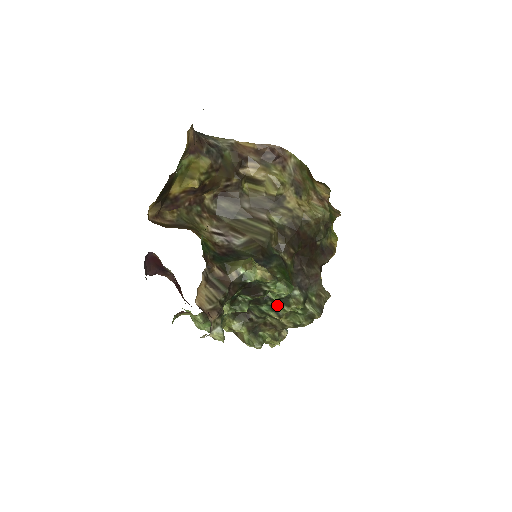
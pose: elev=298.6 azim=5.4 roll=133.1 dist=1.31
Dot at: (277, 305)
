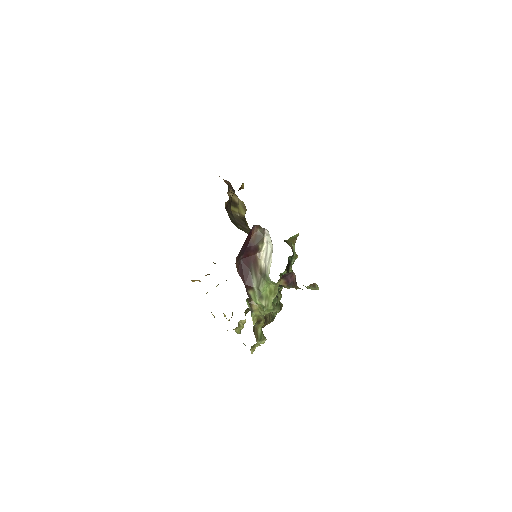
Dot at: (278, 292)
